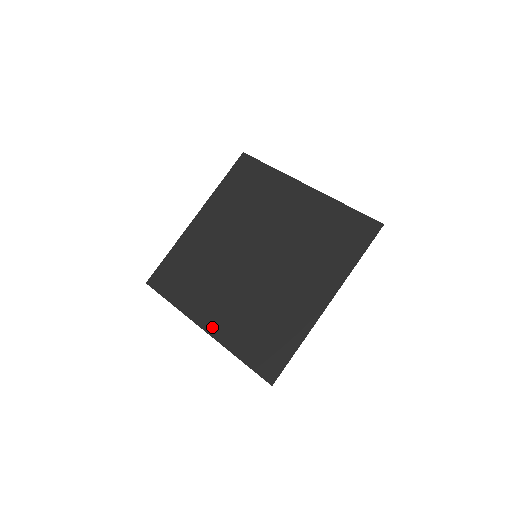
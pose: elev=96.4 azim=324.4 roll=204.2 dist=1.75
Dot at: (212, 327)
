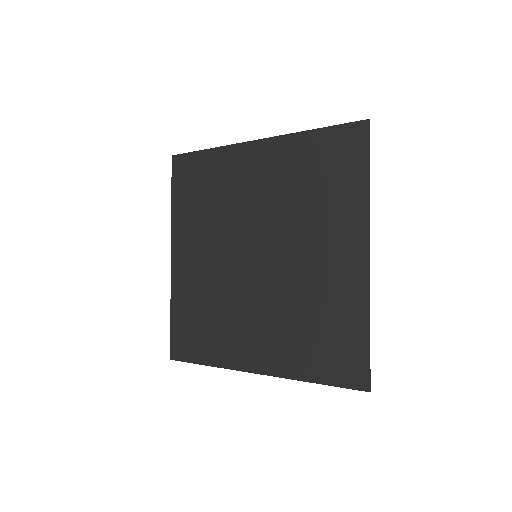
Dot at: (263, 365)
